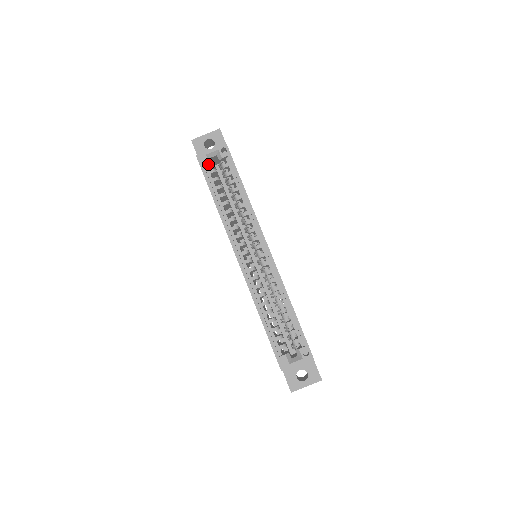
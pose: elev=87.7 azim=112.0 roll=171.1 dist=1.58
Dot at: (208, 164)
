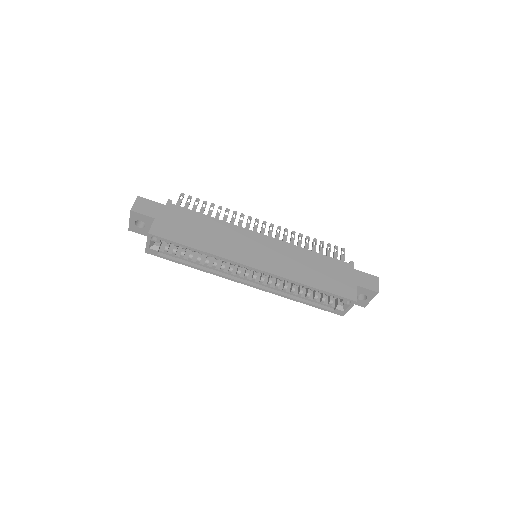
Dot at: (158, 251)
